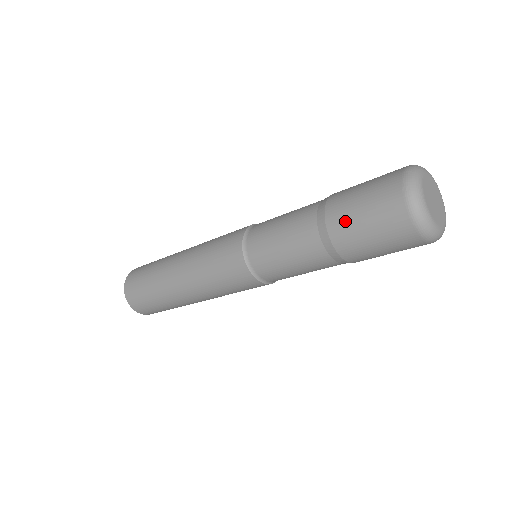
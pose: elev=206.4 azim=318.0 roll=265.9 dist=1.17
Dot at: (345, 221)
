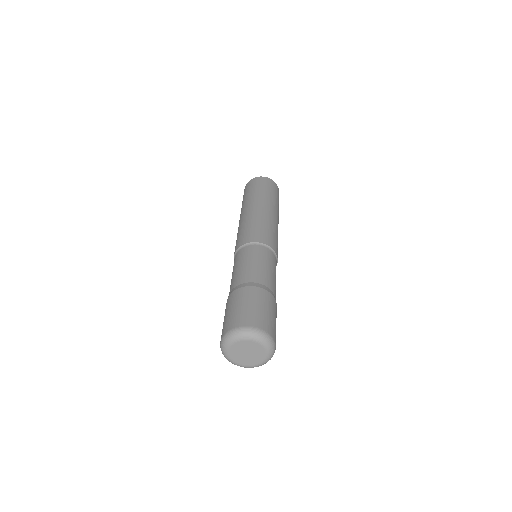
Dot at: occluded
